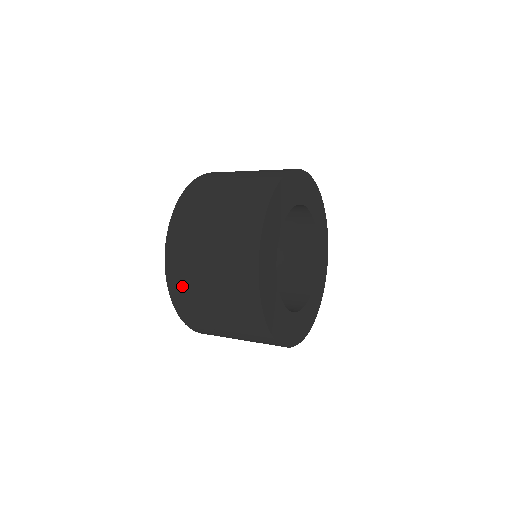
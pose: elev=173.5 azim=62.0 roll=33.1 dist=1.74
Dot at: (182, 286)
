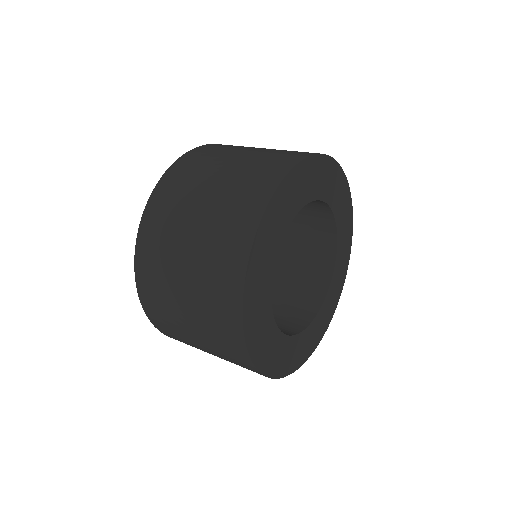
Dot at: occluded
